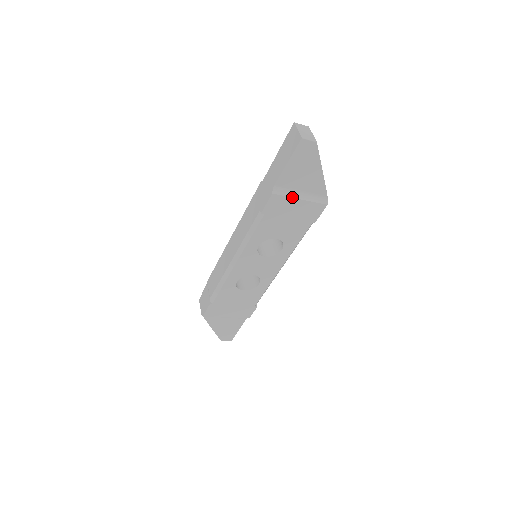
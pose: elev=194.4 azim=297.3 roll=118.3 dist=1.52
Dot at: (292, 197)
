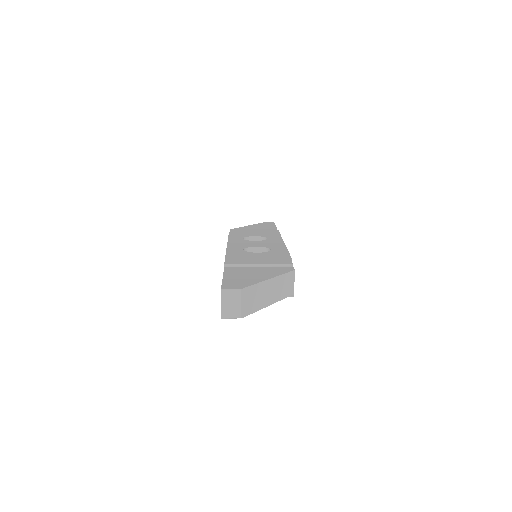
Dot at: occluded
